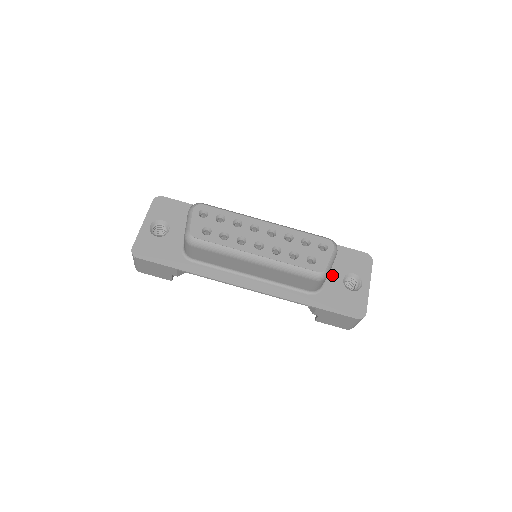
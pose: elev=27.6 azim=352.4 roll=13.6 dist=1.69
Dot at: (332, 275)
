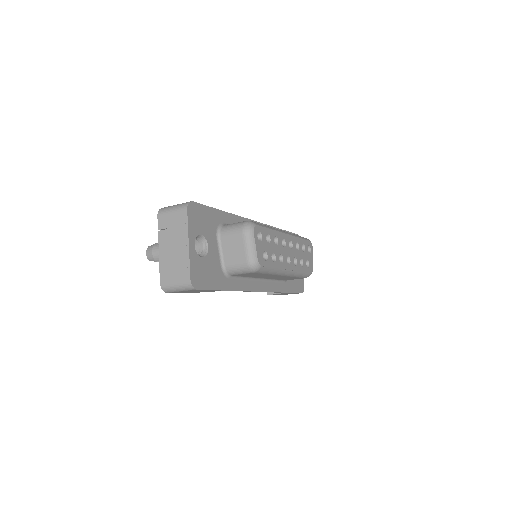
Dot at: occluded
